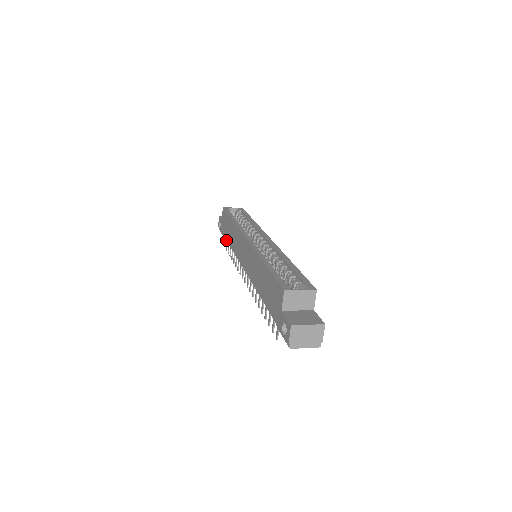
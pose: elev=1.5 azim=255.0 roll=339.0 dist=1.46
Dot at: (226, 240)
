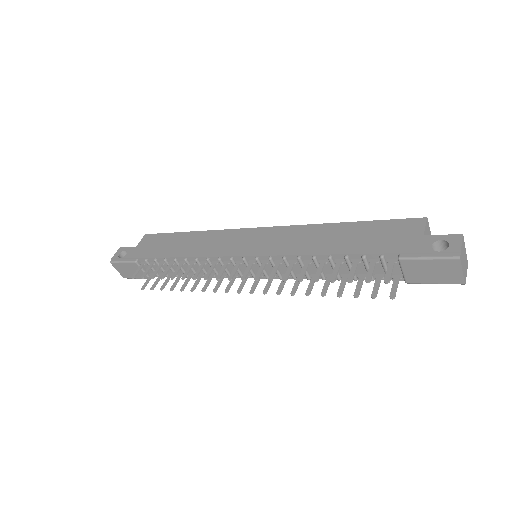
Dot at: (157, 257)
